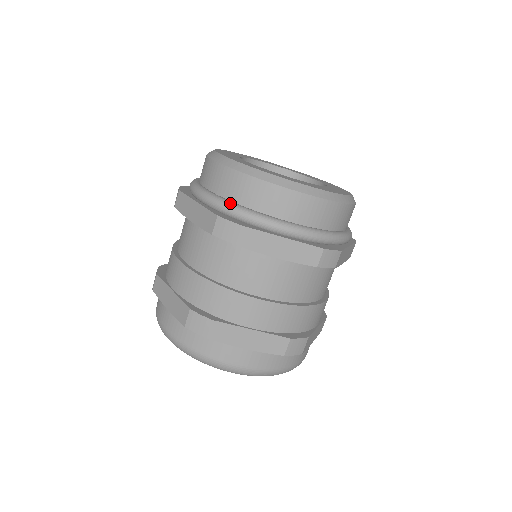
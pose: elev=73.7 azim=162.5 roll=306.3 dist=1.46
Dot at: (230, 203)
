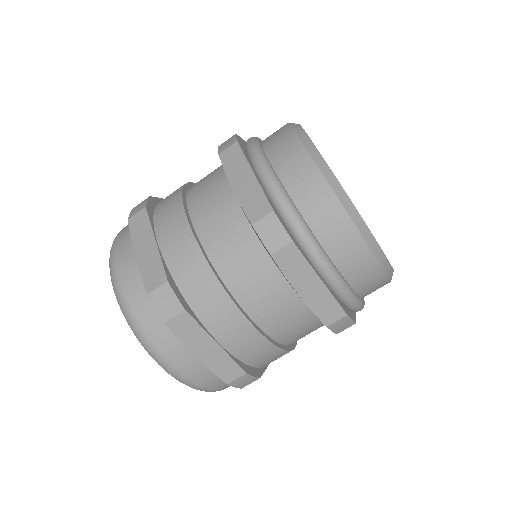
Dot at: (293, 205)
